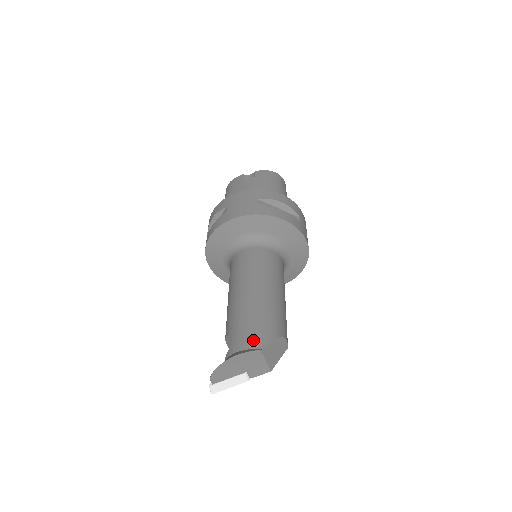
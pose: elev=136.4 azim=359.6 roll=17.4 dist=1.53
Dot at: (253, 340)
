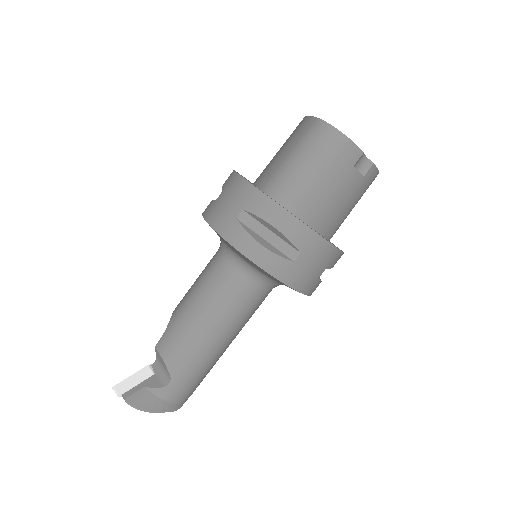
Dot at: (185, 397)
